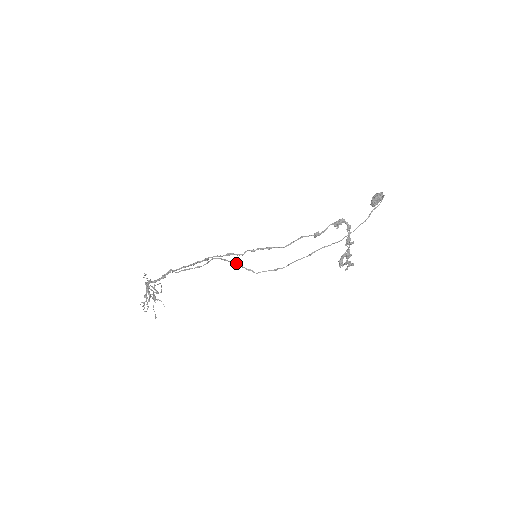
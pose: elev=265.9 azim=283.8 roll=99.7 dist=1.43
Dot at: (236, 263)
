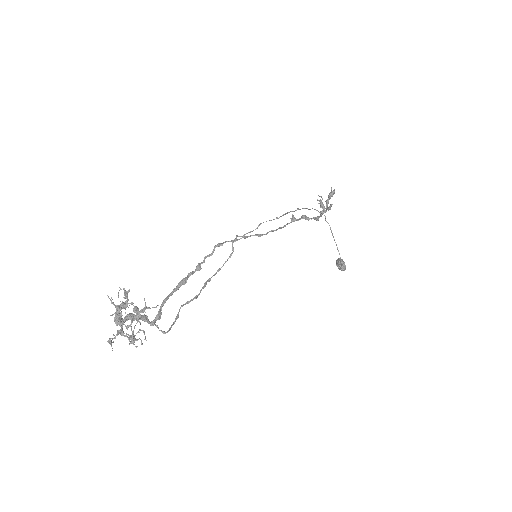
Dot at: (233, 242)
